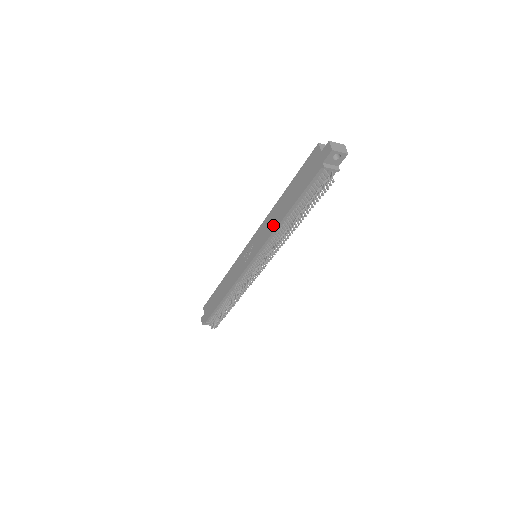
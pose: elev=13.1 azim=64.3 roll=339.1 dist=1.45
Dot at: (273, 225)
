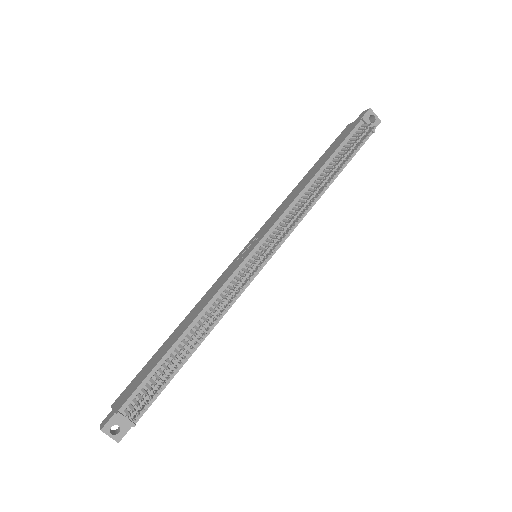
Dot at: (295, 195)
